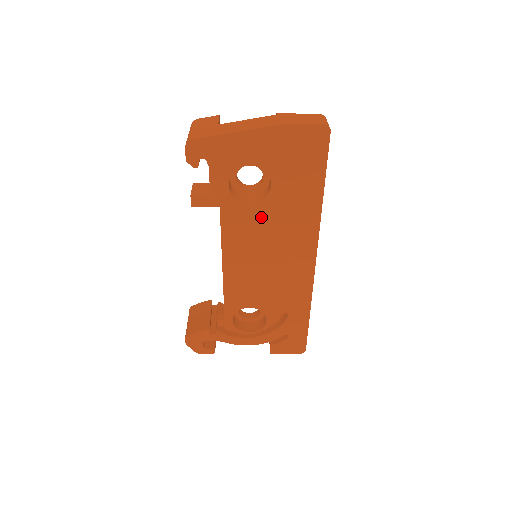
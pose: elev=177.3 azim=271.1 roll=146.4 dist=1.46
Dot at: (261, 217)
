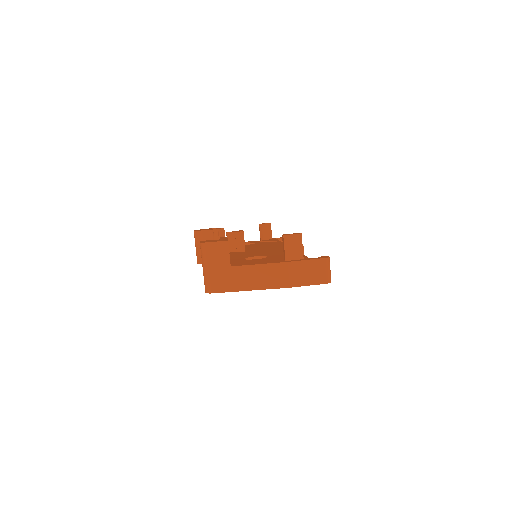
Dot at: occluded
